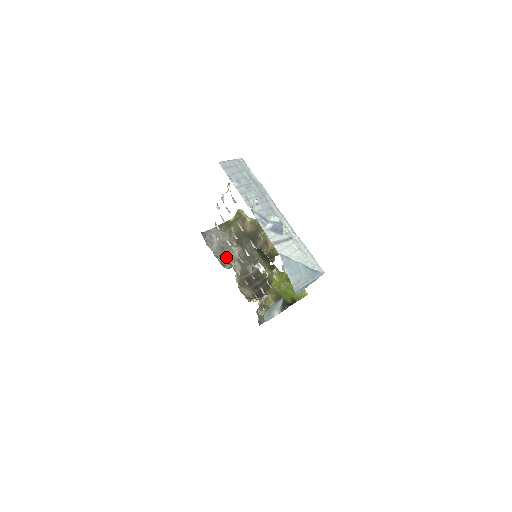
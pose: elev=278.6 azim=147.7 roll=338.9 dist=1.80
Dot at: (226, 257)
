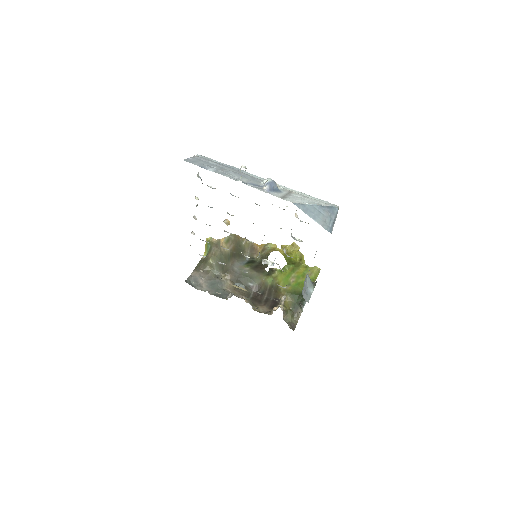
Dot at: (222, 290)
